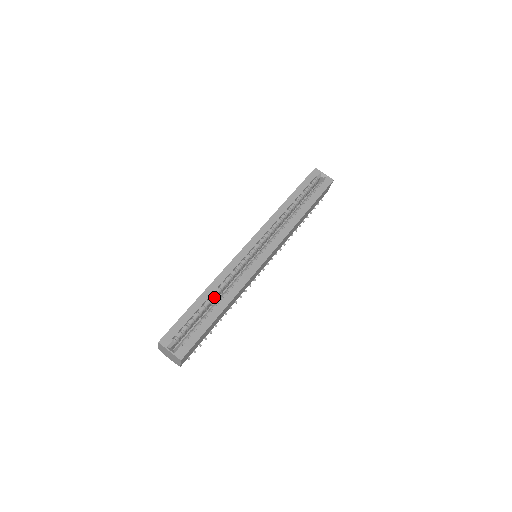
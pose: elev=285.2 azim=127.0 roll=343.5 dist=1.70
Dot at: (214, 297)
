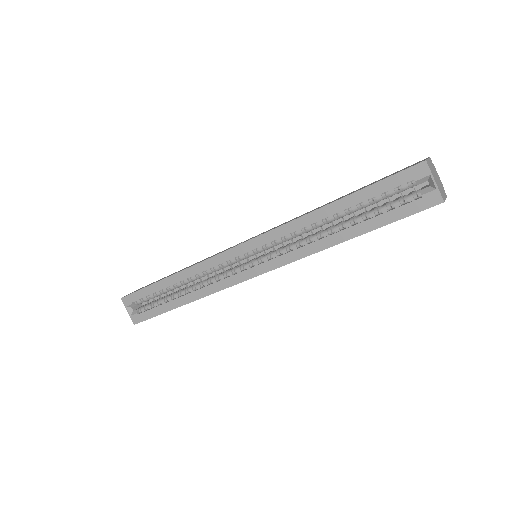
Dot at: (182, 285)
